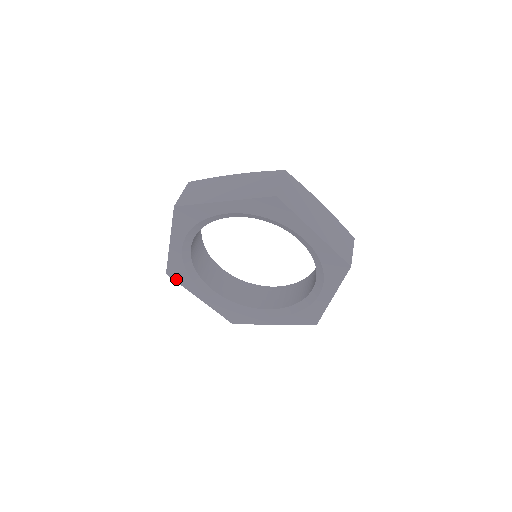
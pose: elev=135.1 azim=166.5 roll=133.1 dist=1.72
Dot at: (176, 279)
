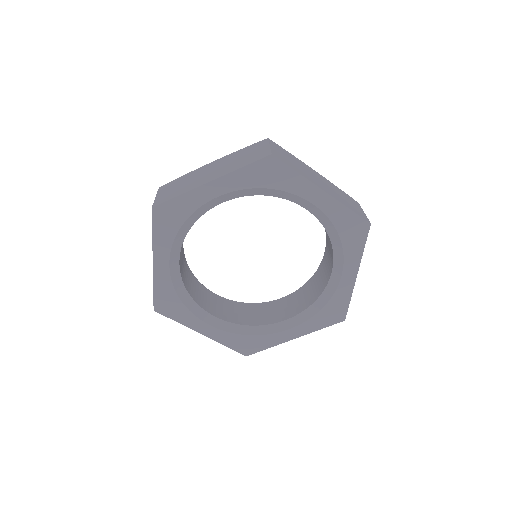
Dot at: (167, 314)
